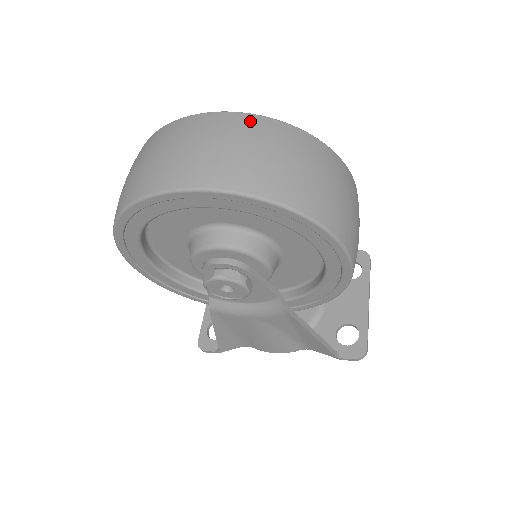
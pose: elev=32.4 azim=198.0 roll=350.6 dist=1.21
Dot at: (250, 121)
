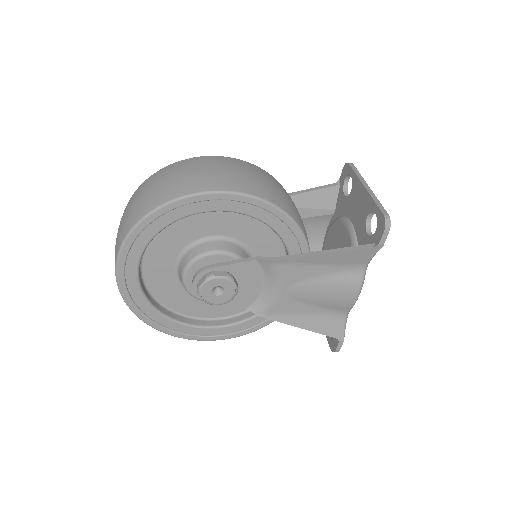
Dot at: occluded
